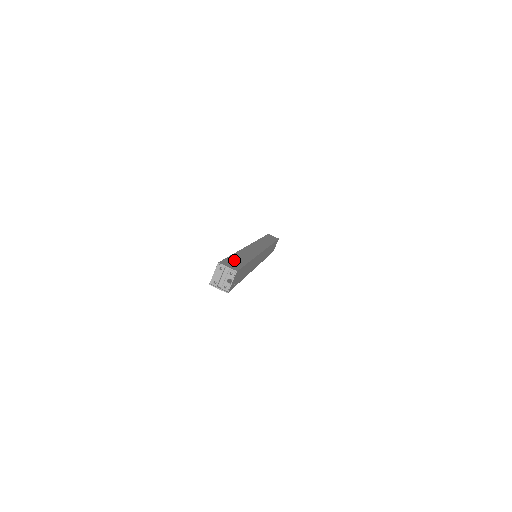
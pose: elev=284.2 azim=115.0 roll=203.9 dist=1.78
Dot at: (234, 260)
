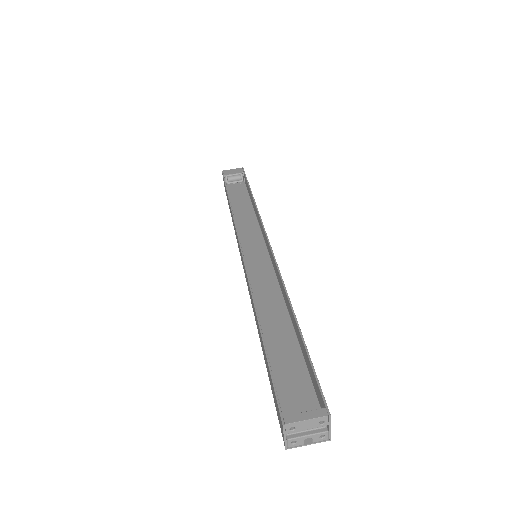
Dot at: occluded
